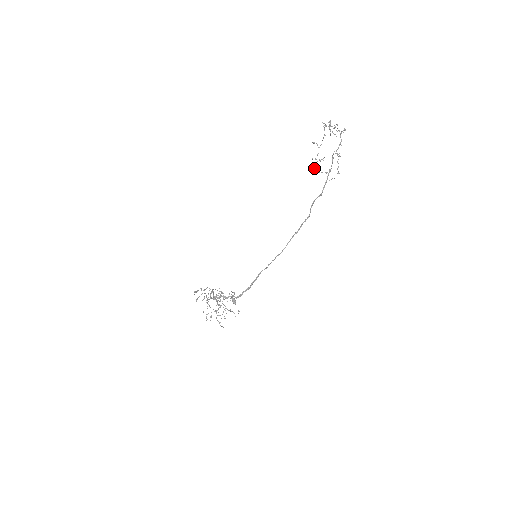
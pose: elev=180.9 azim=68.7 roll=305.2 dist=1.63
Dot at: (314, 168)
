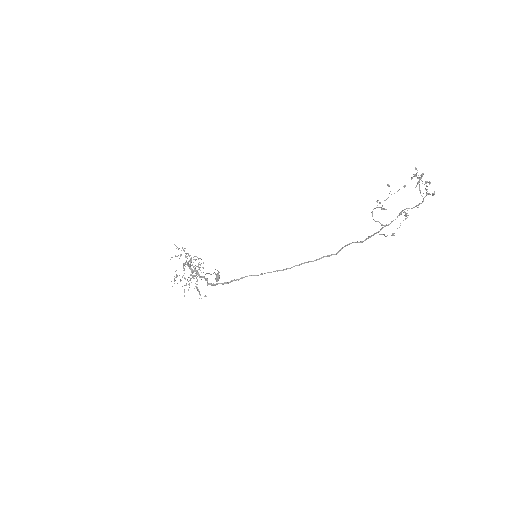
Dot at: occluded
